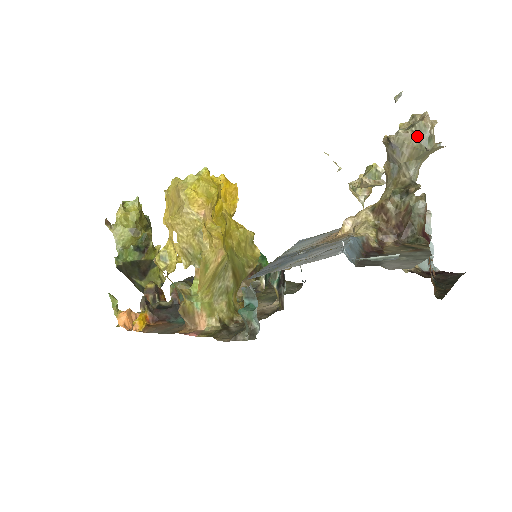
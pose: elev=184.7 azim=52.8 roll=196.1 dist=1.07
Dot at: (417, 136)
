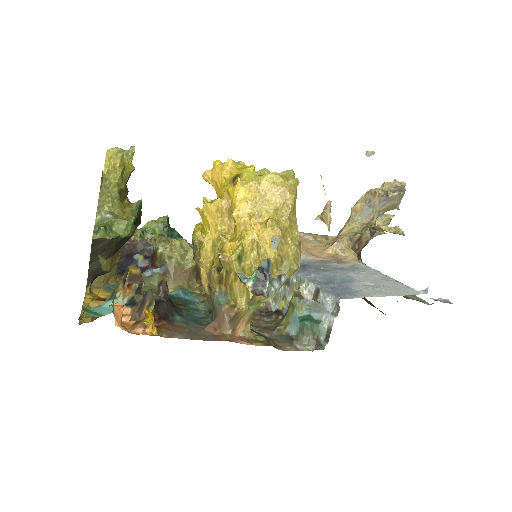
Dot at: (400, 198)
